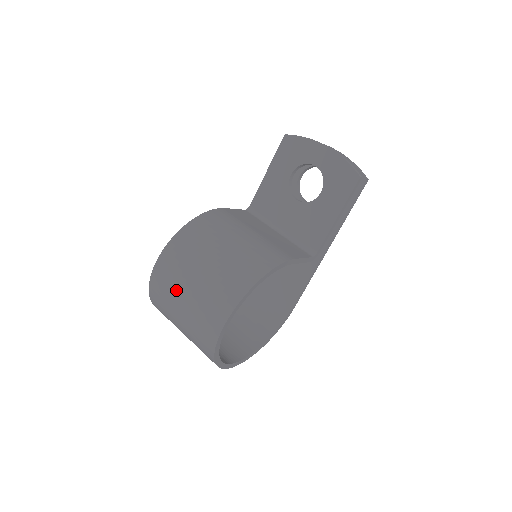
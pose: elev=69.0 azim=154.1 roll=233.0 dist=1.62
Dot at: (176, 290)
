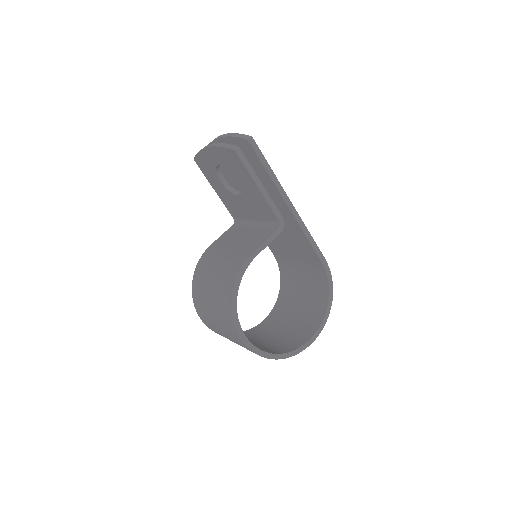
Dot at: (218, 331)
